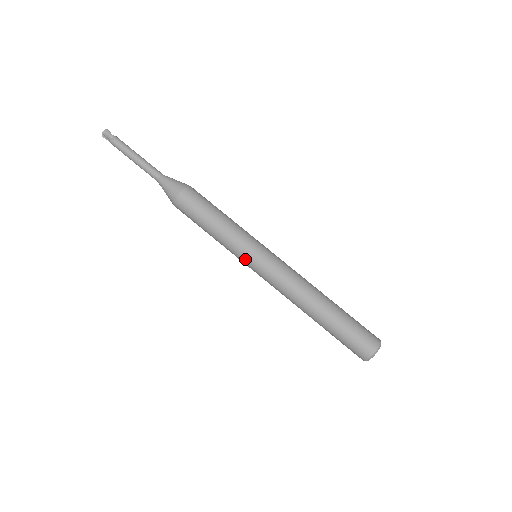
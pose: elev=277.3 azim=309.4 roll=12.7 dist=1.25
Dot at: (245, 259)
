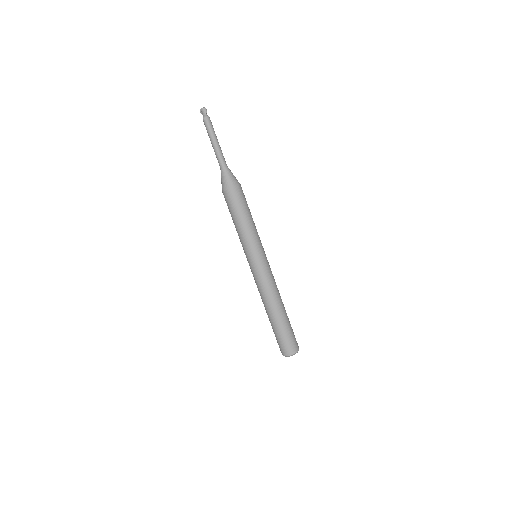
Dot at: (247, 256)
